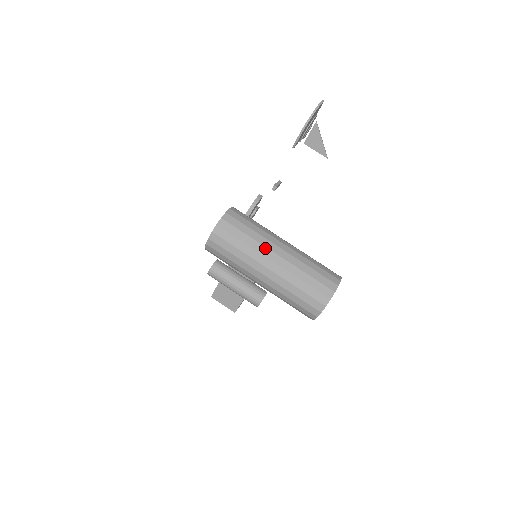
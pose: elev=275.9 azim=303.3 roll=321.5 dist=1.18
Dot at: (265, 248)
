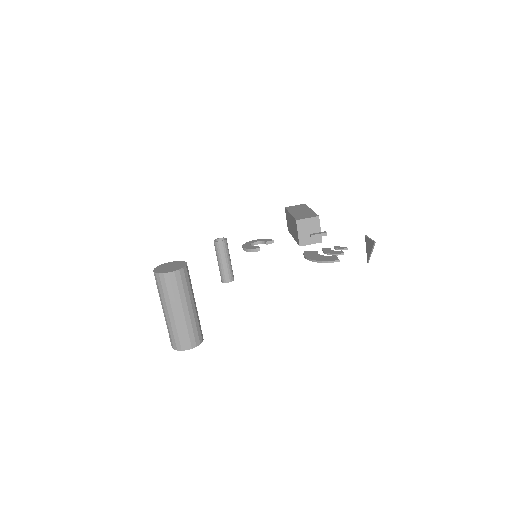
Dot at: (166, 305)
